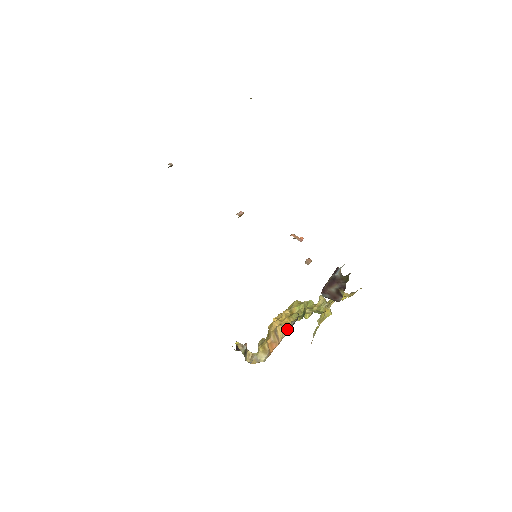
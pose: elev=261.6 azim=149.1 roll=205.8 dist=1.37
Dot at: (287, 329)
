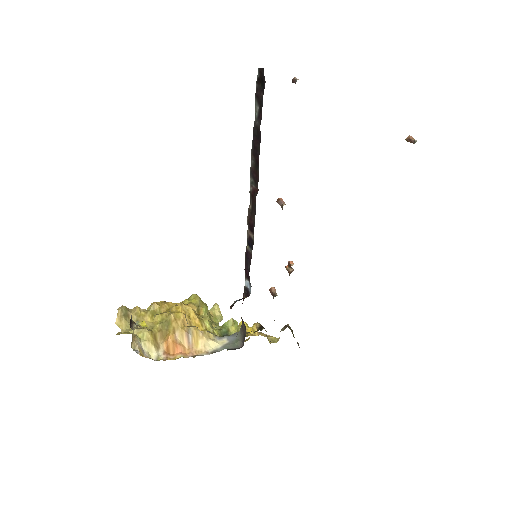
Dot at: (212, 343)
